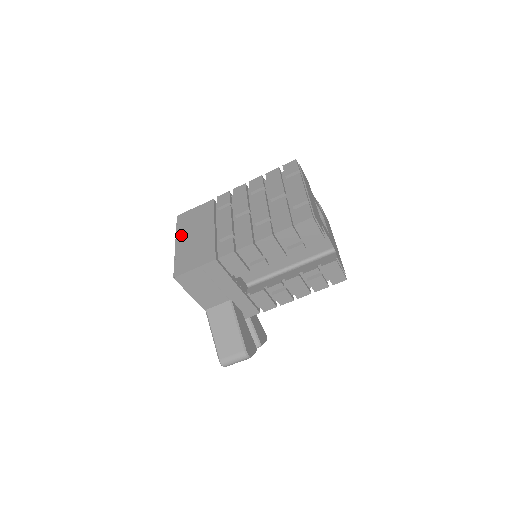
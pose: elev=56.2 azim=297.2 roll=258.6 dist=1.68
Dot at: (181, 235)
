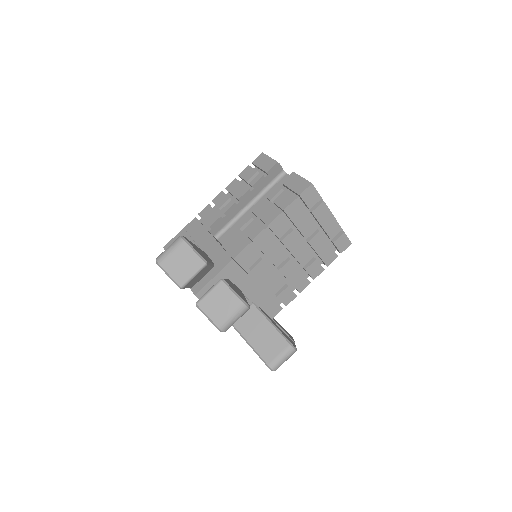
Dot at: occluded
